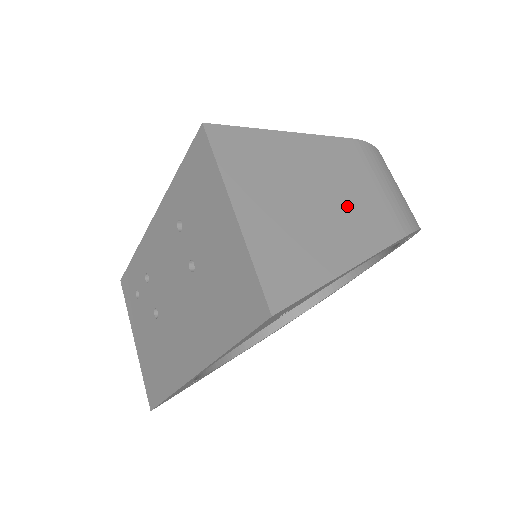
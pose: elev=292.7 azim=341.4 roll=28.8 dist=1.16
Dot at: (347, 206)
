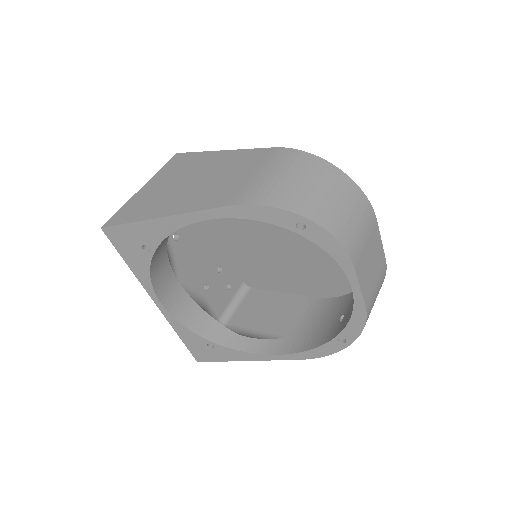
Dot at: (208, 186)
